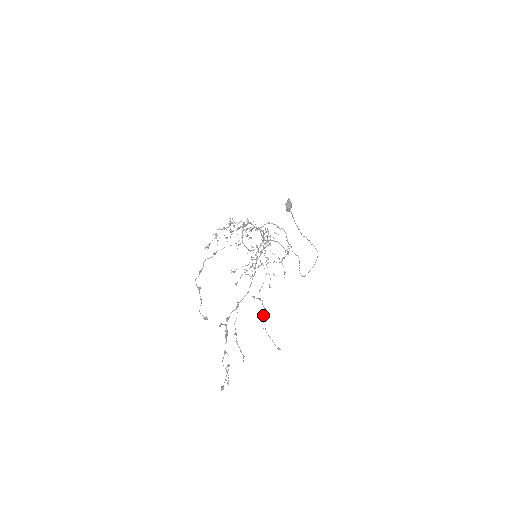
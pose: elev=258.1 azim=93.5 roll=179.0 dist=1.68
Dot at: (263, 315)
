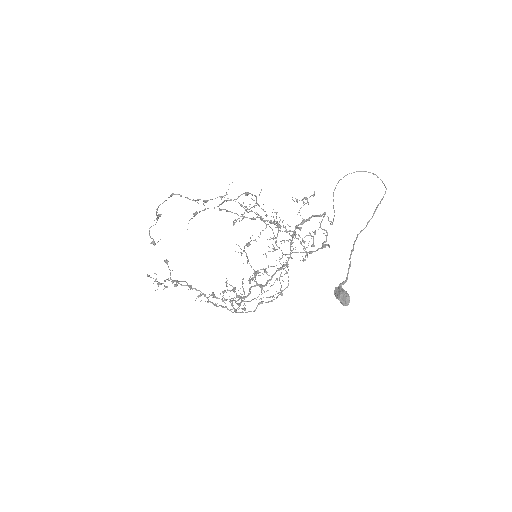
Dot at: occluded
